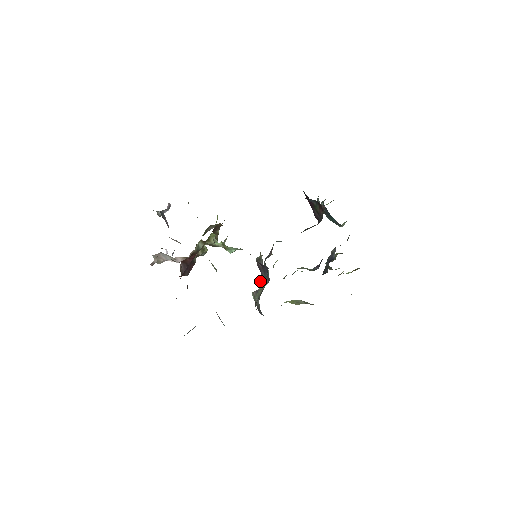
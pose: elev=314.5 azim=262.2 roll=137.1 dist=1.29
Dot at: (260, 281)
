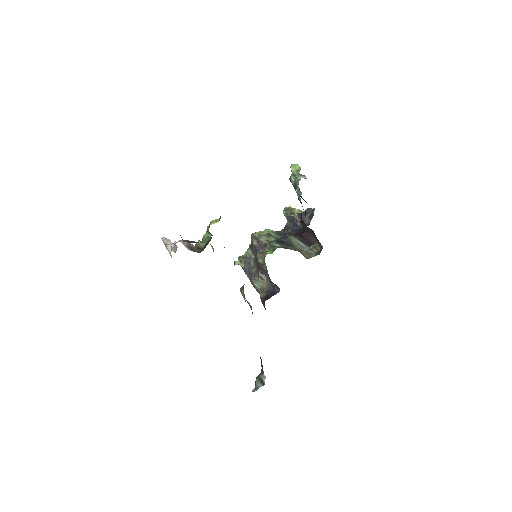
Dot at: (260, 275)
